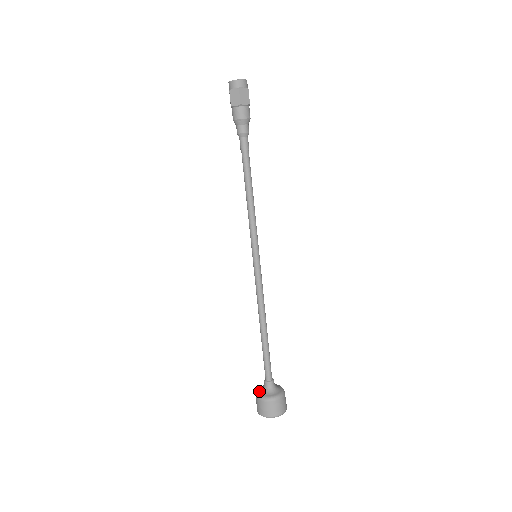
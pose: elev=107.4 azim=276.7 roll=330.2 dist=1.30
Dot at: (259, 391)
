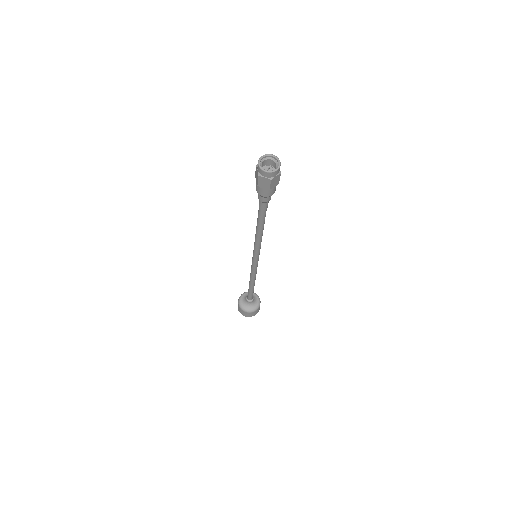
Dot at: (243, 295)
